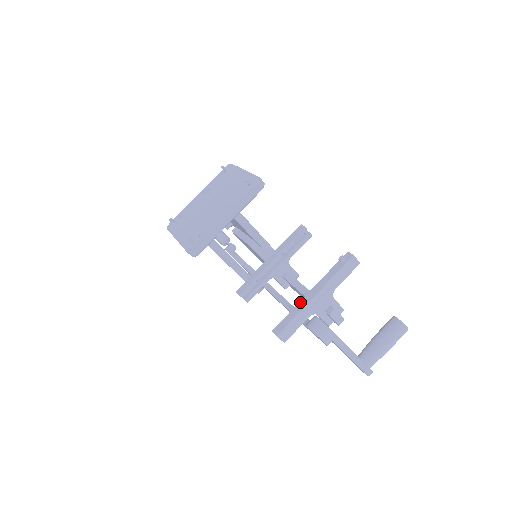
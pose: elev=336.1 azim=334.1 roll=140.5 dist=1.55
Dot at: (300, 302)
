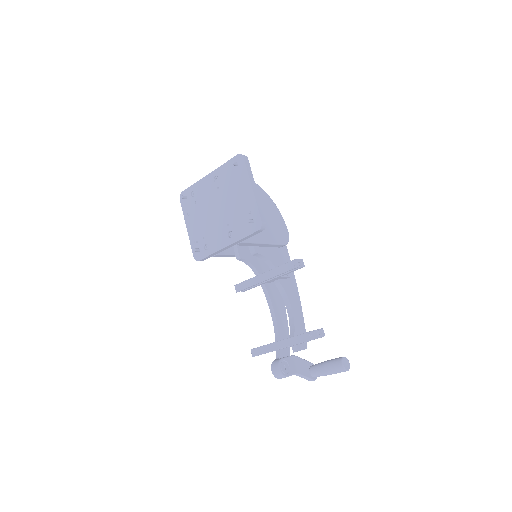
Dot at: (273, 344)
